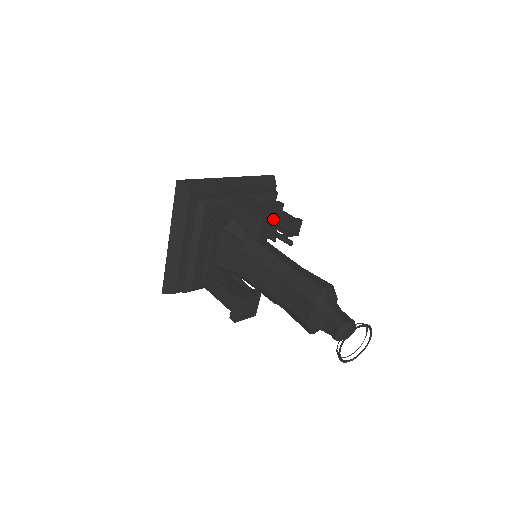
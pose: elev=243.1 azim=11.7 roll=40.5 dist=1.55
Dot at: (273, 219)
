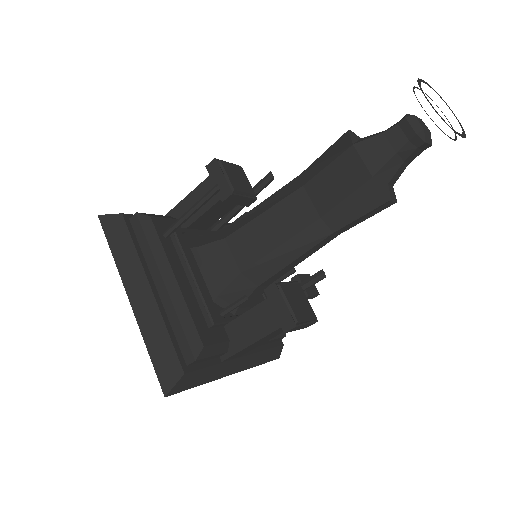
Dot at: (237, 171)
